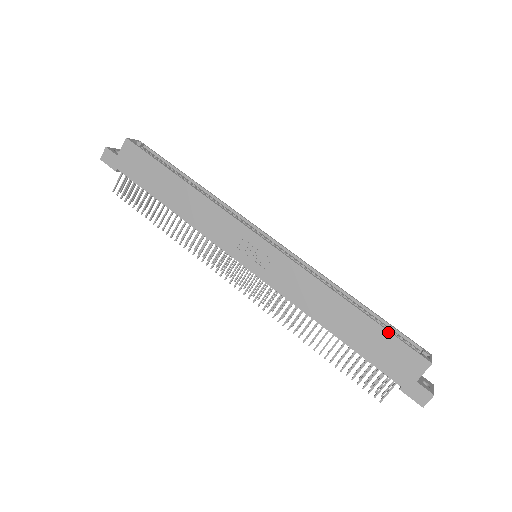
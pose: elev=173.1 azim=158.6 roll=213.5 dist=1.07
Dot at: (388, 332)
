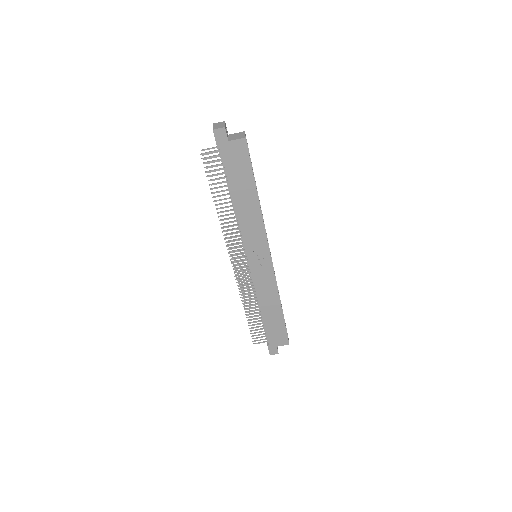
Dot at: (285, 326)
